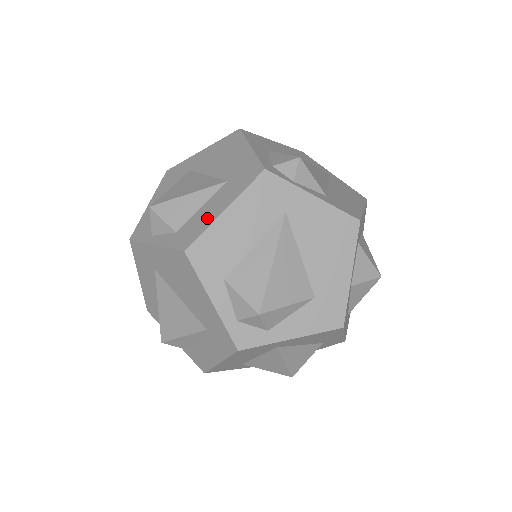
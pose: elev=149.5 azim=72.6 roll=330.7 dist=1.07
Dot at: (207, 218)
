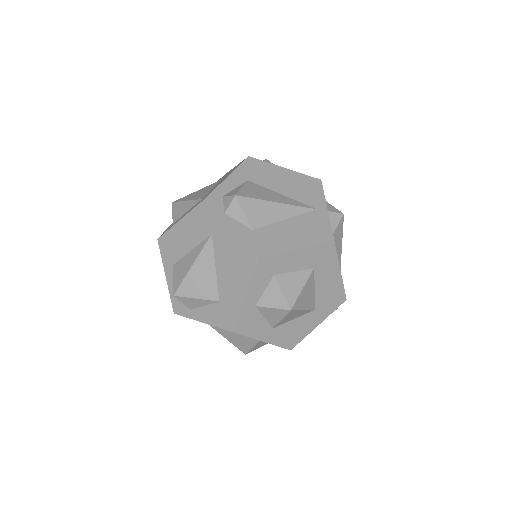
Dot at: (176, 222)
